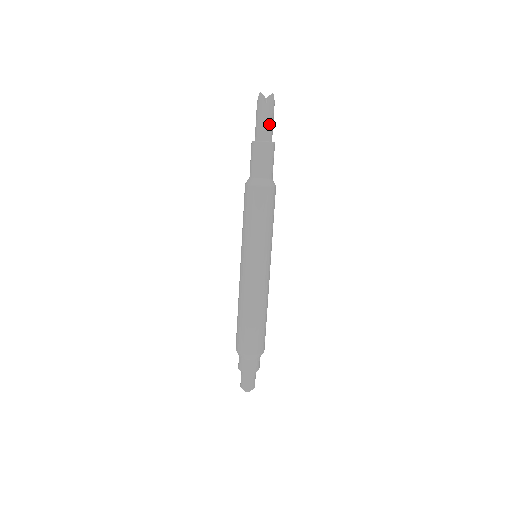
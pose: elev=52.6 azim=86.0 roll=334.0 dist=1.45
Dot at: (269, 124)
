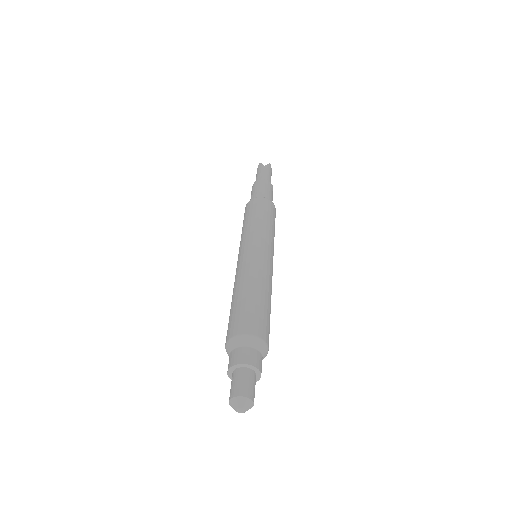
Dot at: (267, 175)
